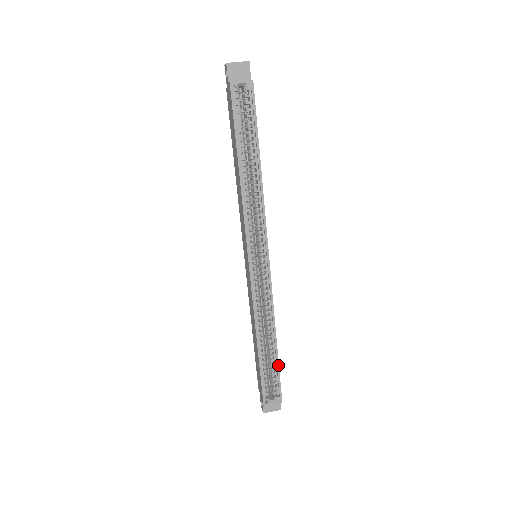
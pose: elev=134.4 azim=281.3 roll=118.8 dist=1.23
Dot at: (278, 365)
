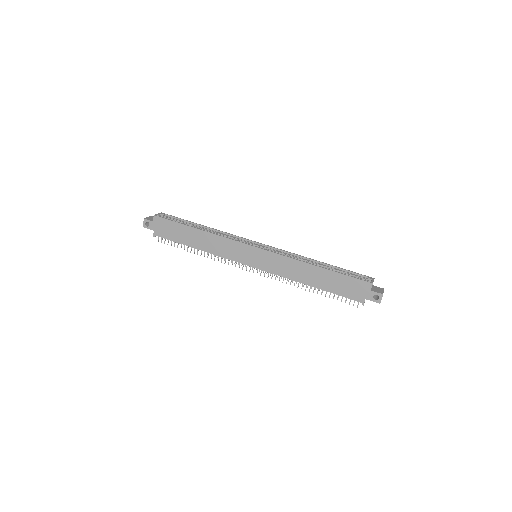
Dot at: (340, 268)
